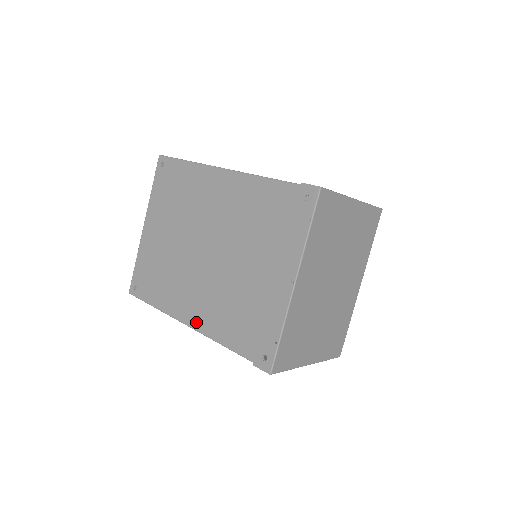
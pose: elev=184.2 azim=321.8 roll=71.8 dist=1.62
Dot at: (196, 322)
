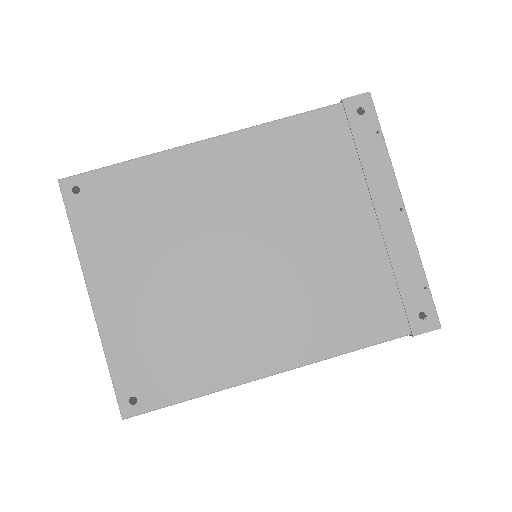
Dot at: (291, 357)
